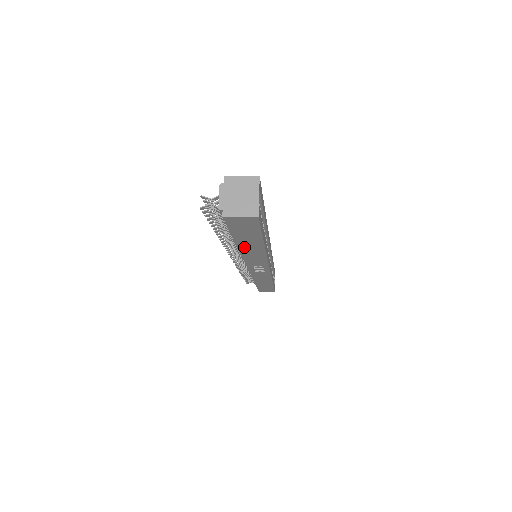
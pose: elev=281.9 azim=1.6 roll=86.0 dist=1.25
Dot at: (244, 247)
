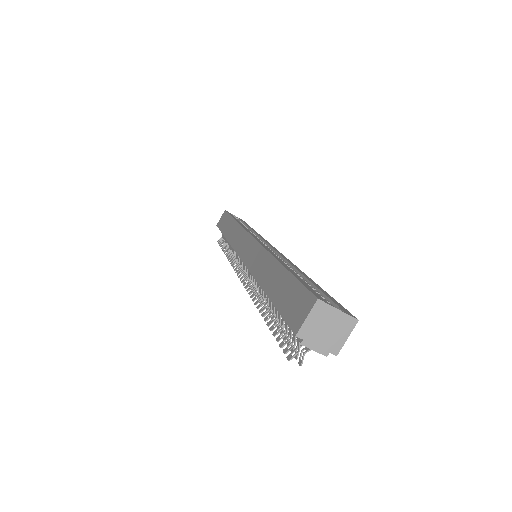
Dot at: occluded
